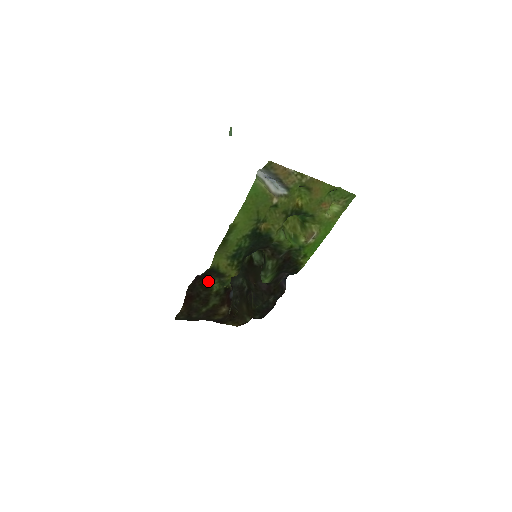
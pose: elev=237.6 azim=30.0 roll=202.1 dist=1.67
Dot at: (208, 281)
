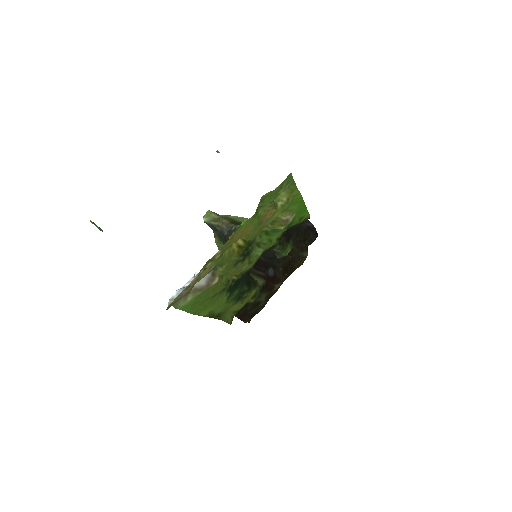
Dot at: occluded
